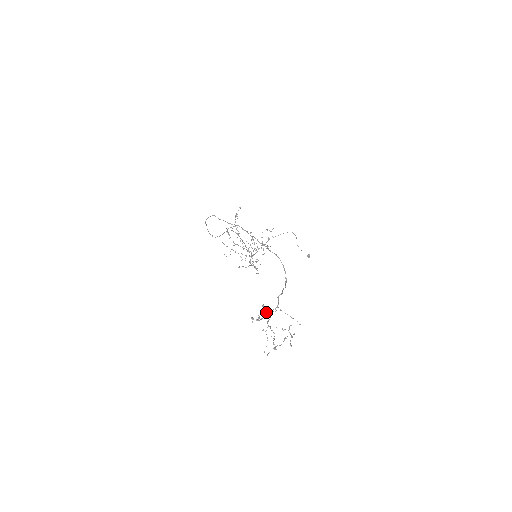
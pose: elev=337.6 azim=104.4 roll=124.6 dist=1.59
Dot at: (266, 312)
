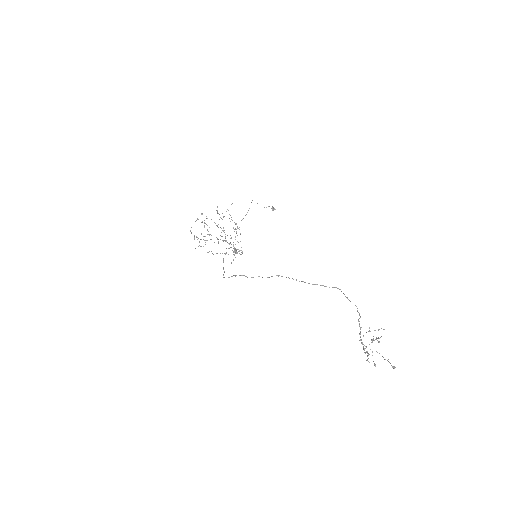
Dot at: occluded
